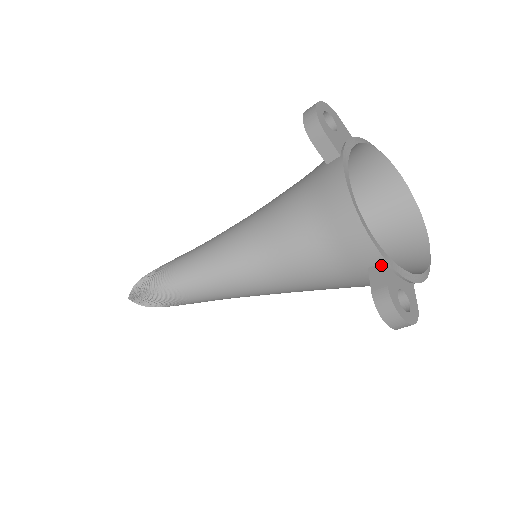
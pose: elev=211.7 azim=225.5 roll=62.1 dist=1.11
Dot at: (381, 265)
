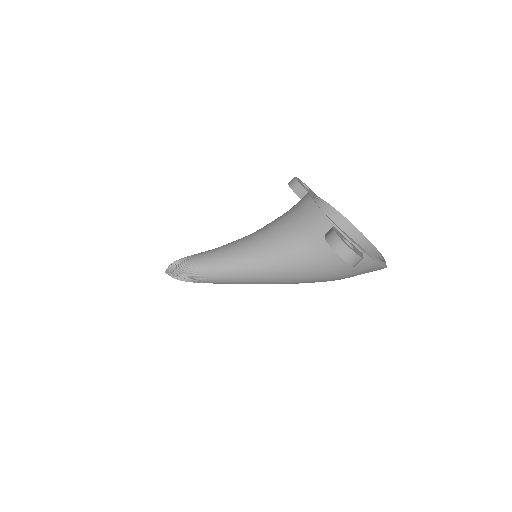
Dot at: (332, 227)
